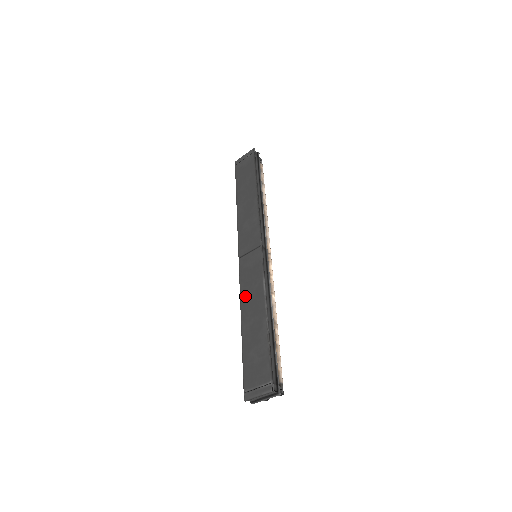
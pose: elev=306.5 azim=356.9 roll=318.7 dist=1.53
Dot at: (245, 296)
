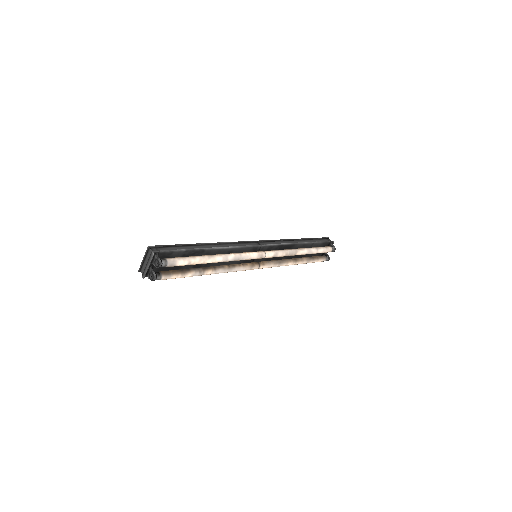
Dot at: occluded
